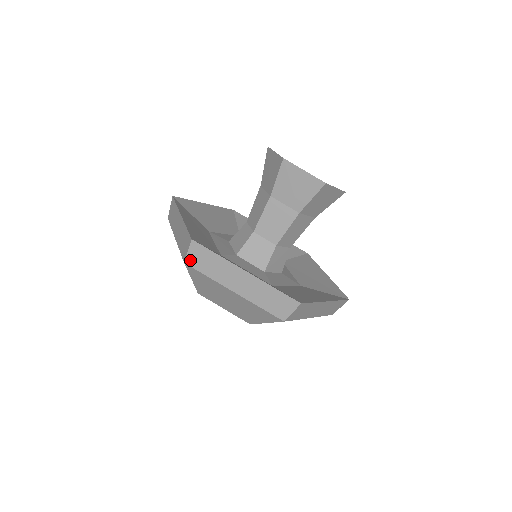
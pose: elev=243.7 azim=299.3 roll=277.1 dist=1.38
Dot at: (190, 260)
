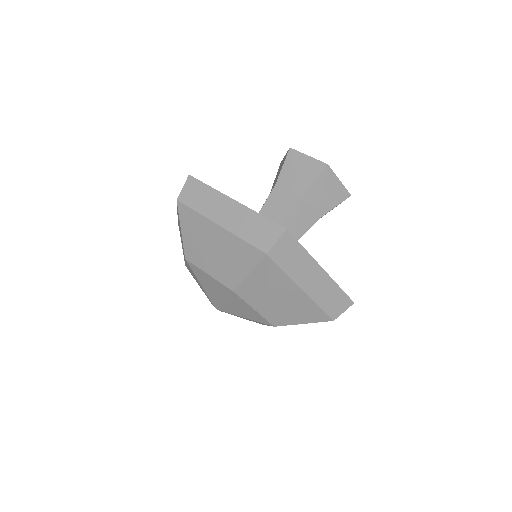
Dot at: (183, 196)
